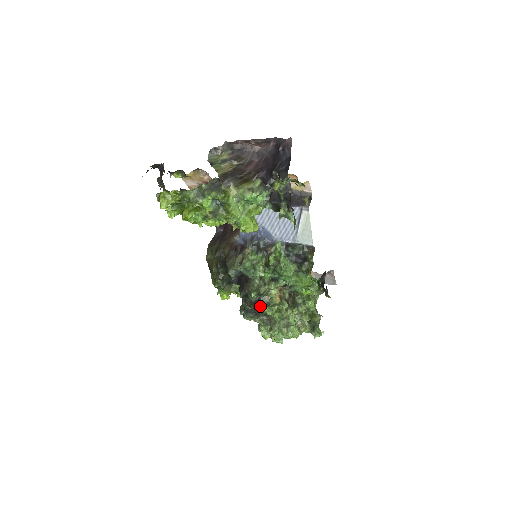
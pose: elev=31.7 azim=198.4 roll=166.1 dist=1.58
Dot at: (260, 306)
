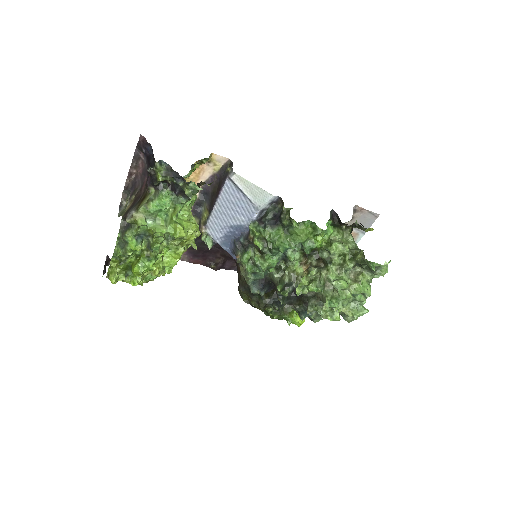
Dot at: (302, 295)
